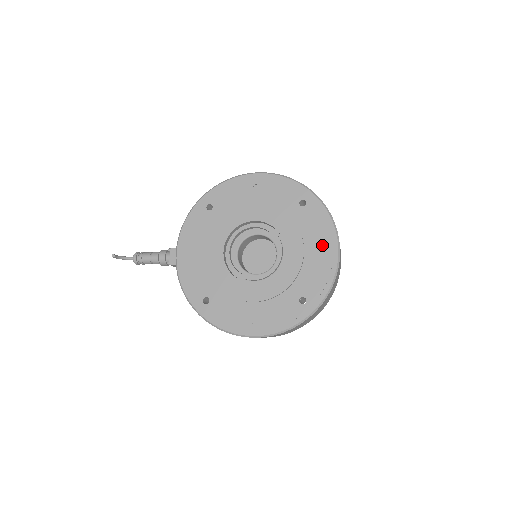
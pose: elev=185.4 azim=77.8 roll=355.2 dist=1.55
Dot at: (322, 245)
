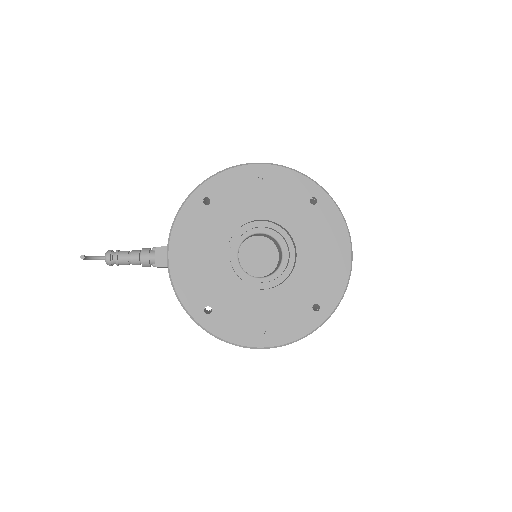
Dot at: (335, 248)
